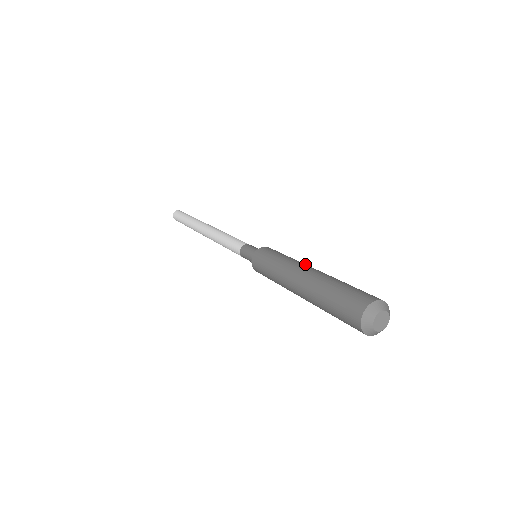
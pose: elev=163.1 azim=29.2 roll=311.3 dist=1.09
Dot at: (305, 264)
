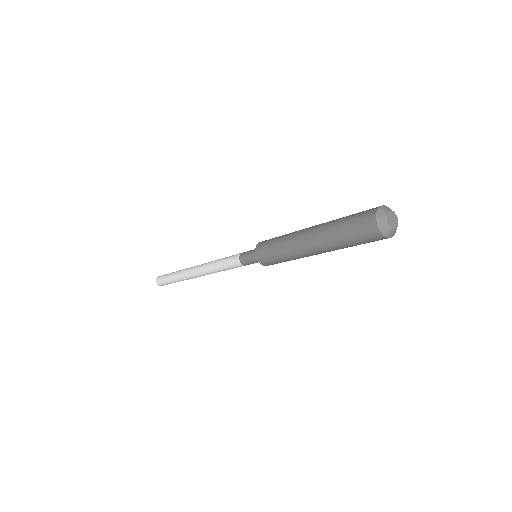
Dot at: occluded
